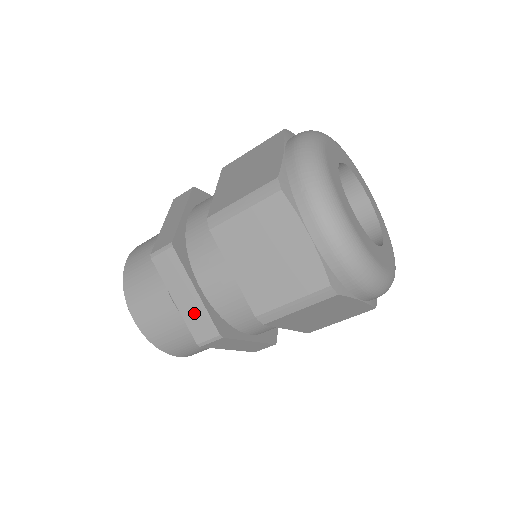
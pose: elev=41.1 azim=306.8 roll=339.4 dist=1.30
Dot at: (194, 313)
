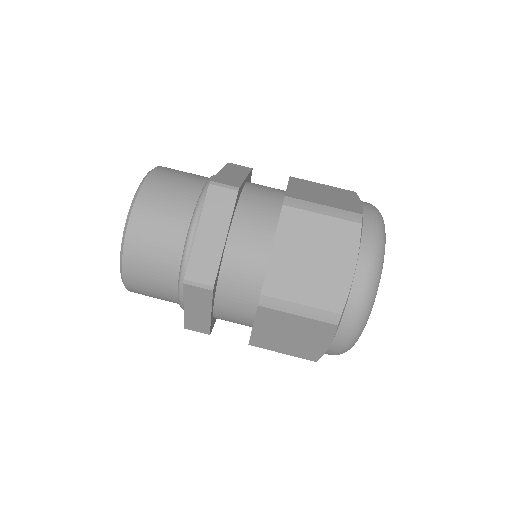
Dot at: (230, 178)
